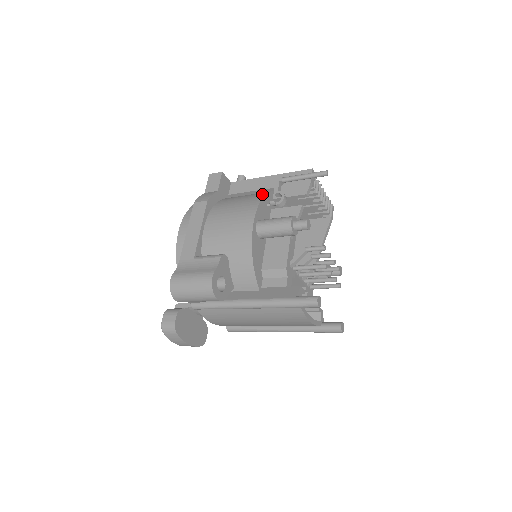
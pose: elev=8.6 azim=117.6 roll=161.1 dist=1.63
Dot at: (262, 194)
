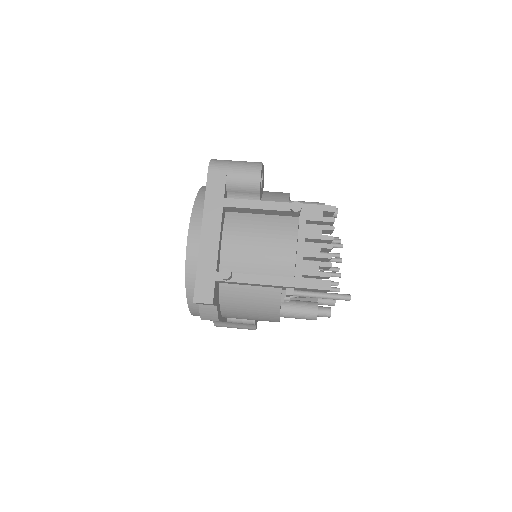
Dot at: (275, 305)
